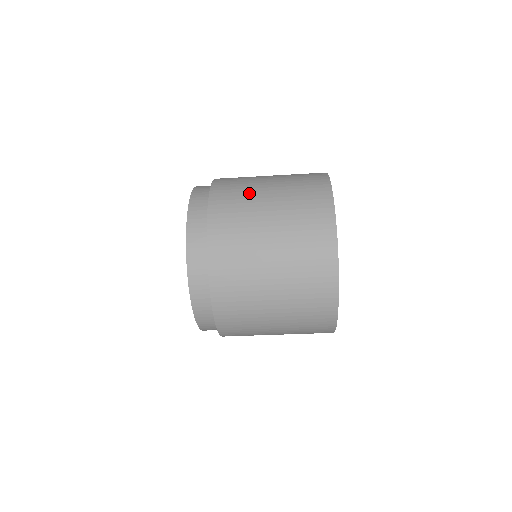
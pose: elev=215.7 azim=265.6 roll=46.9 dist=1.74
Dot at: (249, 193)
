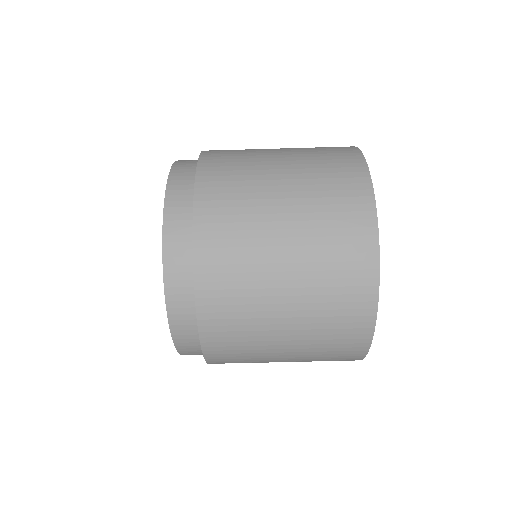
Dot at: (252, 167)
